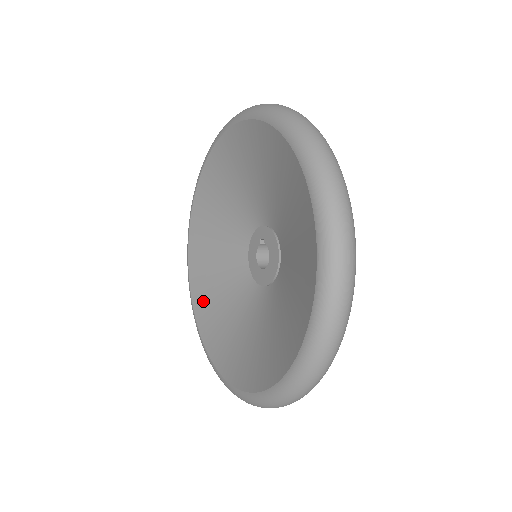
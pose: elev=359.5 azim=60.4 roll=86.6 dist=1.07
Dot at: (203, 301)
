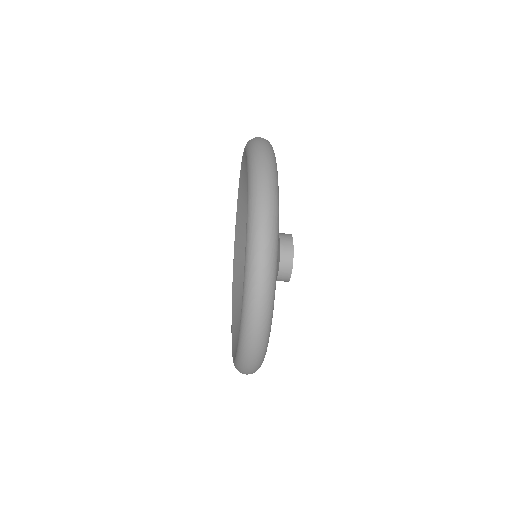
Dot at: occluded
